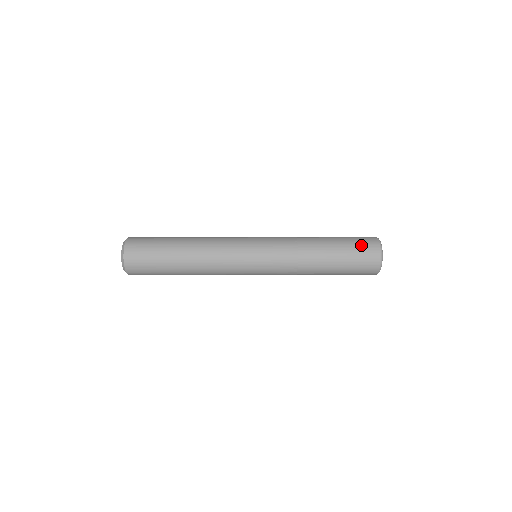
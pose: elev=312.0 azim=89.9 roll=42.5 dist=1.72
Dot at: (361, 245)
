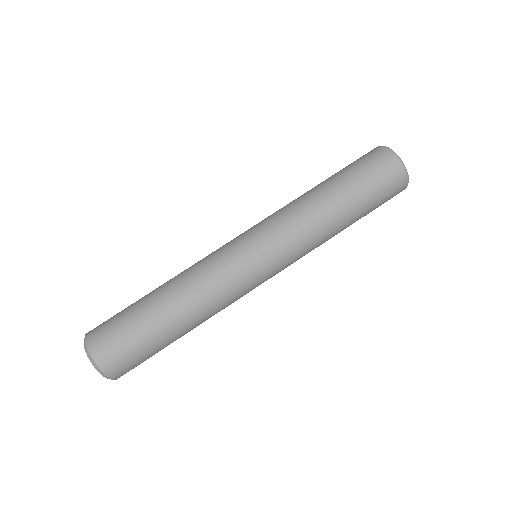
Dot at: (370, 164)
